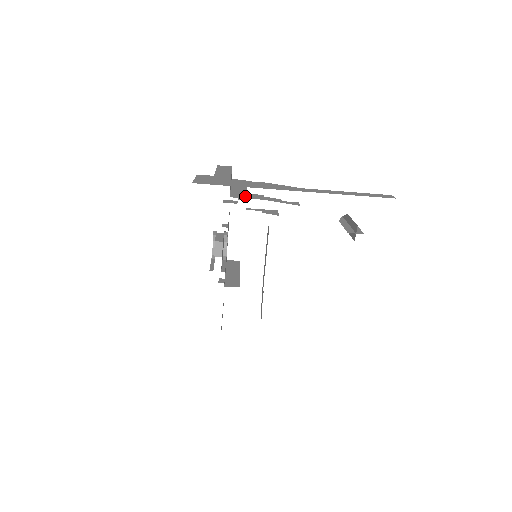
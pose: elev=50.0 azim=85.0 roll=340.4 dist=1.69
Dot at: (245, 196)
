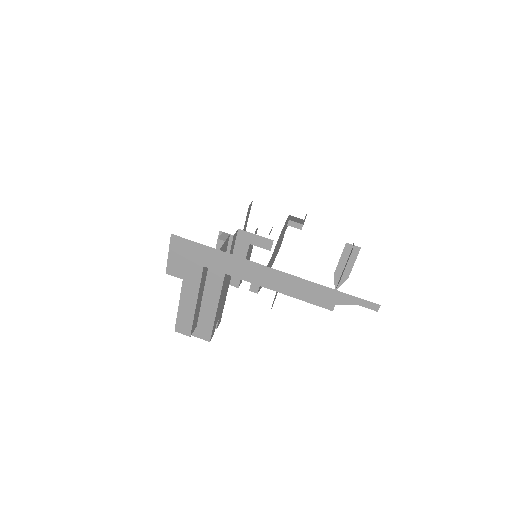
Dot at: occluded
